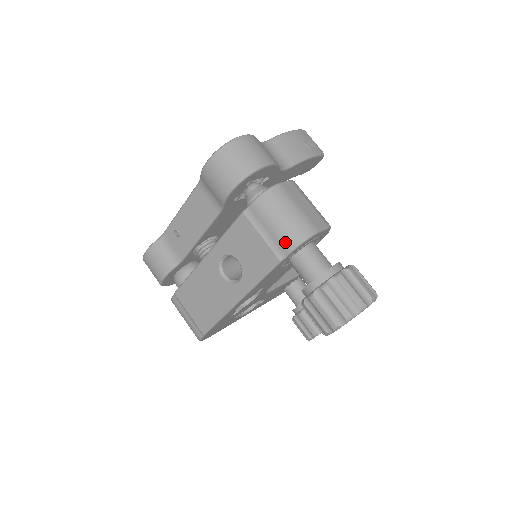
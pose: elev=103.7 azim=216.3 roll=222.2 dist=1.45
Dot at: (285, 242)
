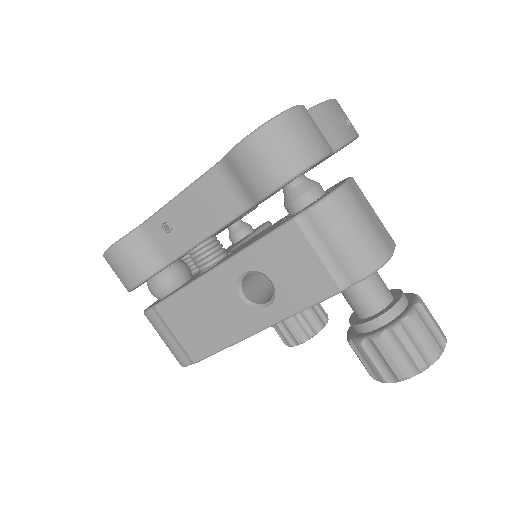
Dot at: (354, 268)
